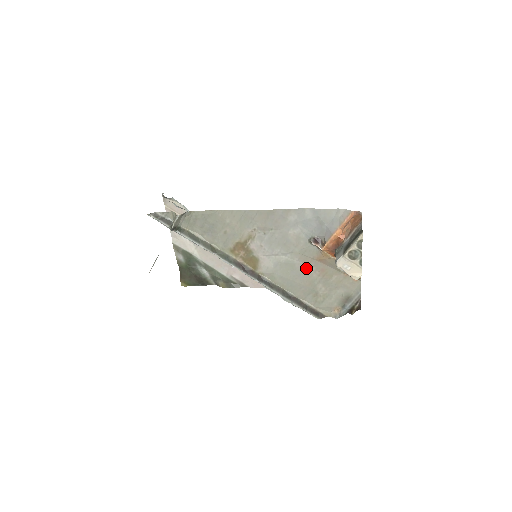
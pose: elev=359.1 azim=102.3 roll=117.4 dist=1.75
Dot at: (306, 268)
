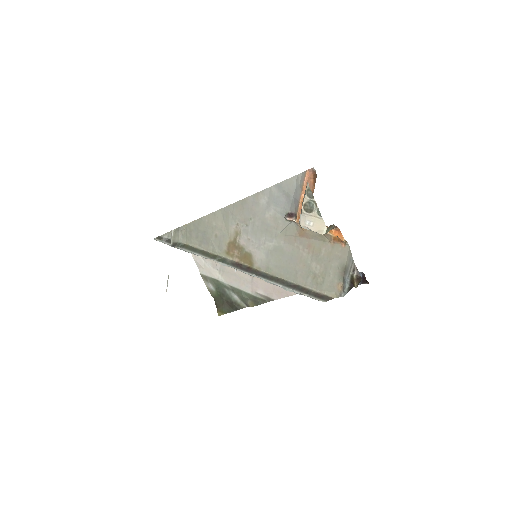
Dot at: (294, 249)
